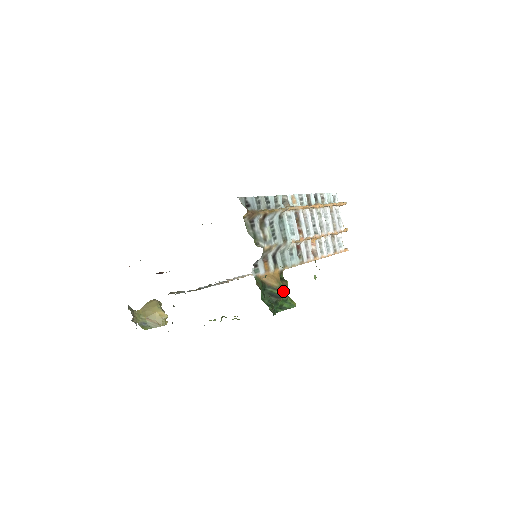
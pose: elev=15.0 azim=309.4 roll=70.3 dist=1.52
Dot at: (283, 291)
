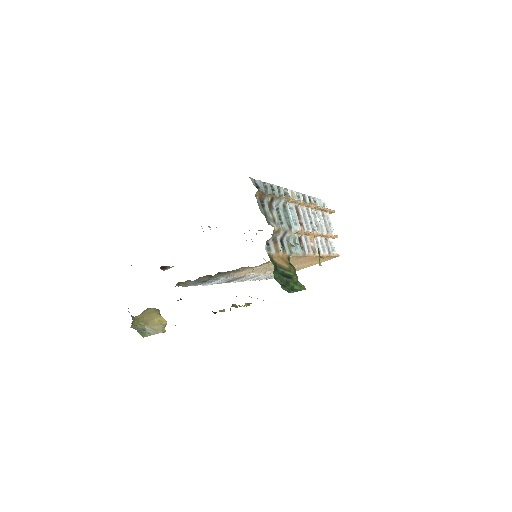
Dot at: (293, 273)
